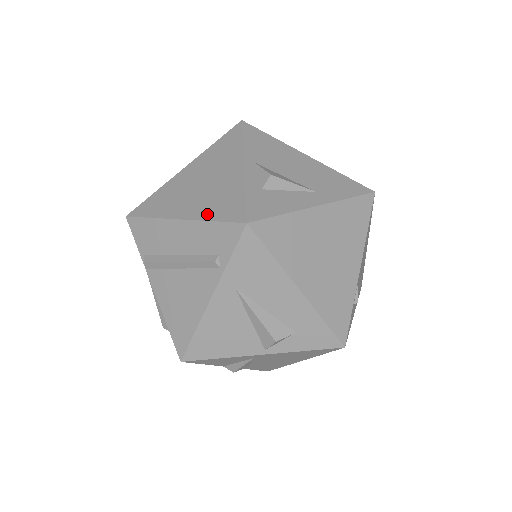
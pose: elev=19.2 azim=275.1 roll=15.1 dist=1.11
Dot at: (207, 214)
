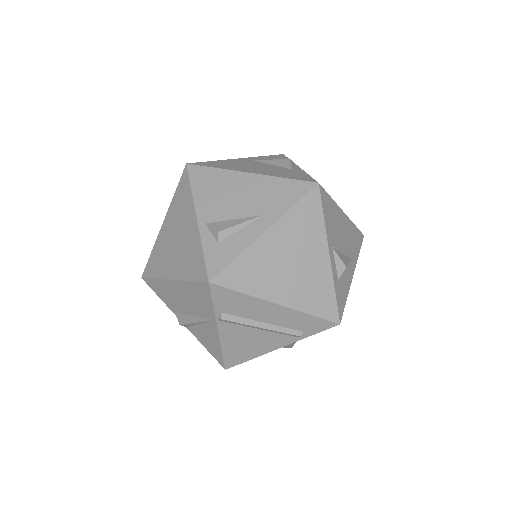
Dot at: (305, 306)
